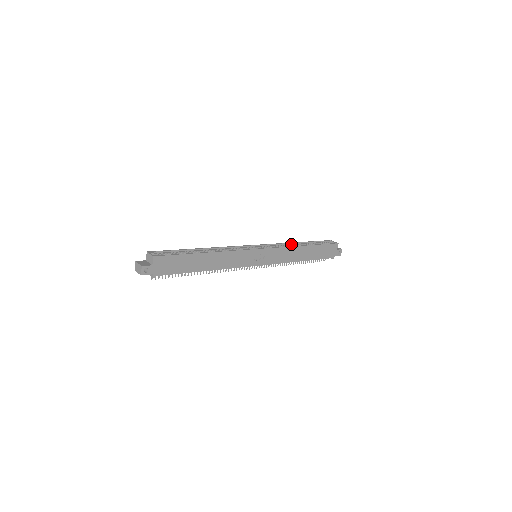
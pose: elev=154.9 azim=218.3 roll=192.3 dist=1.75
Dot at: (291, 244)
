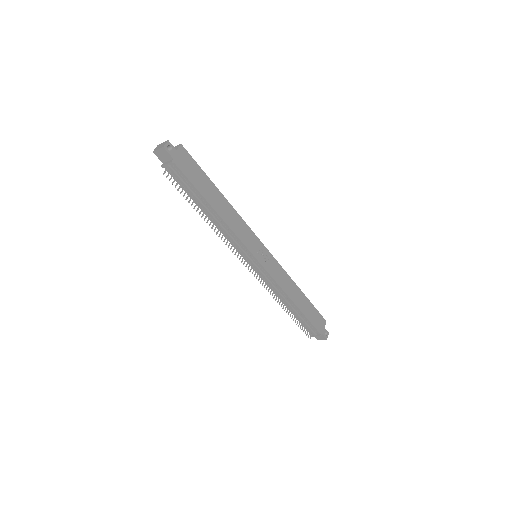
Dot at: occluded
